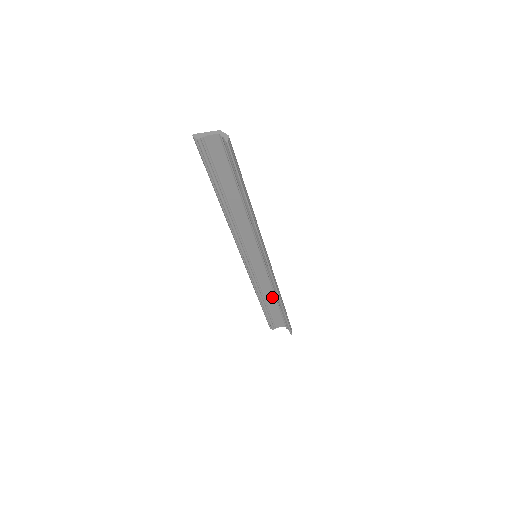
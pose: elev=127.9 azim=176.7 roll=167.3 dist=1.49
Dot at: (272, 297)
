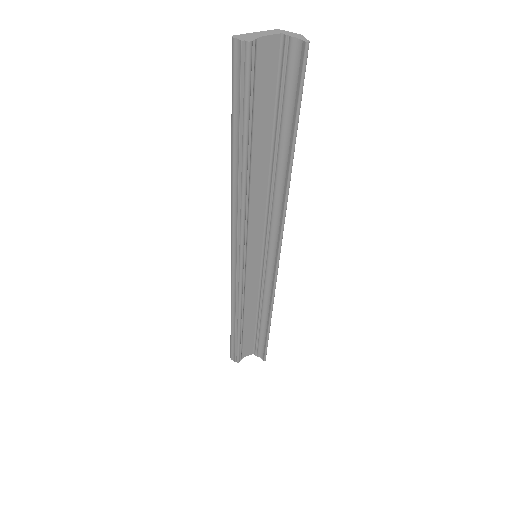
Dot at: (252, 315)
